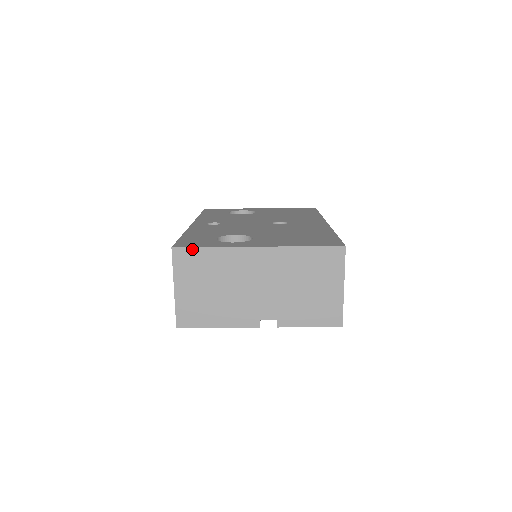
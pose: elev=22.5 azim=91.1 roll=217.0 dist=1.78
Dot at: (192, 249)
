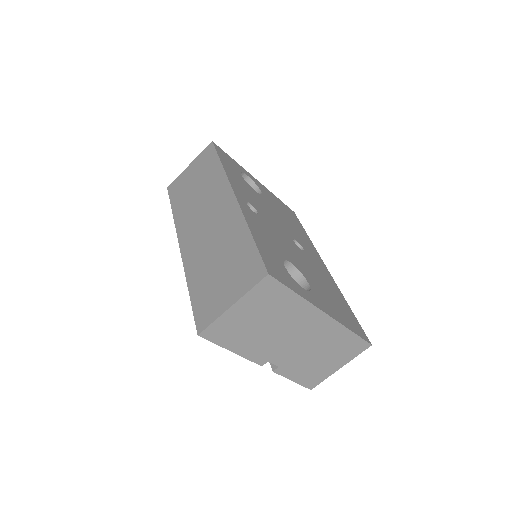
Dot at: (282, 286)
